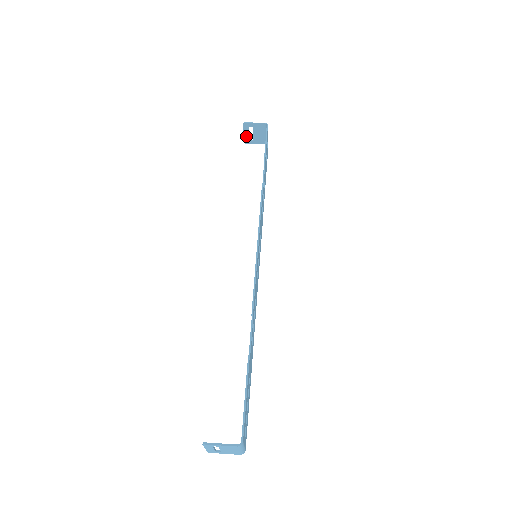
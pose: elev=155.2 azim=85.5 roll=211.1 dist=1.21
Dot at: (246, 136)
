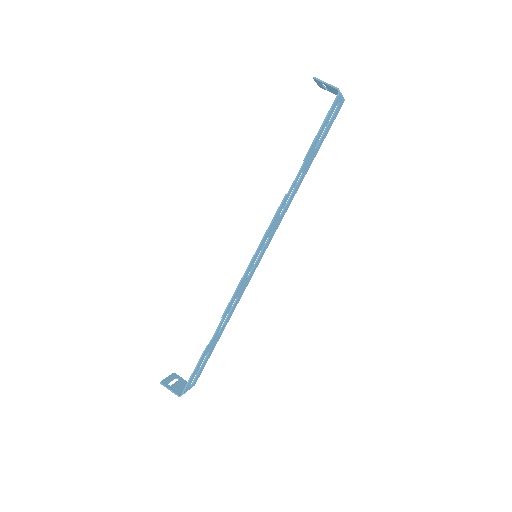
Dot at: (319, 84)
